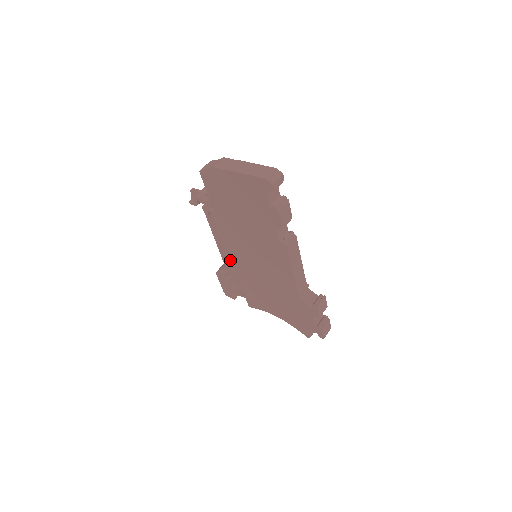
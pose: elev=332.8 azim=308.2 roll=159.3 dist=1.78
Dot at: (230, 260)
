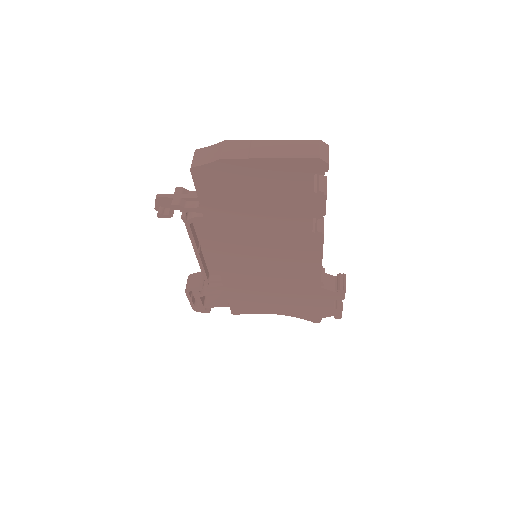
Dot at: (209, 270)
